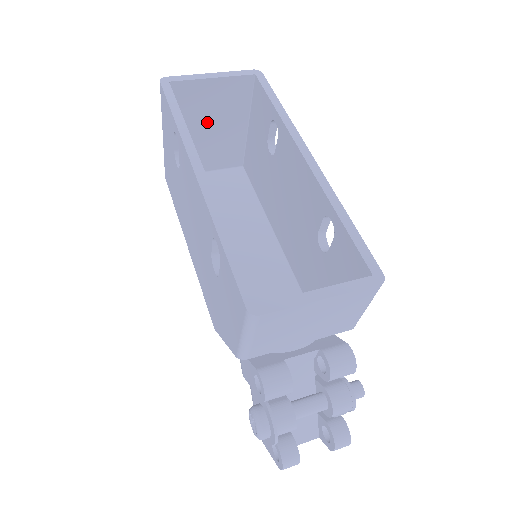
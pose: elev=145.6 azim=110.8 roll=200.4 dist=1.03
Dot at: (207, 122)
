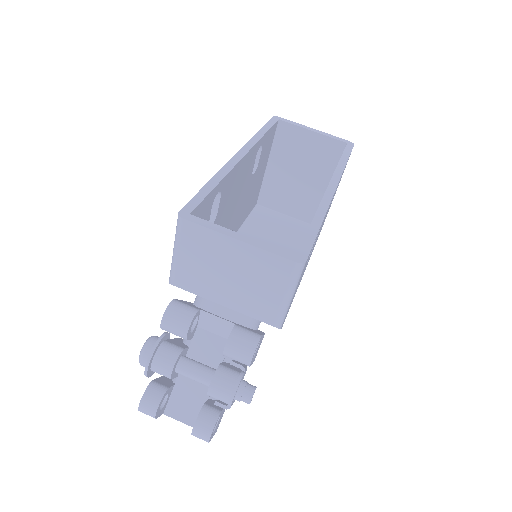
Dot at: (297, 168)
